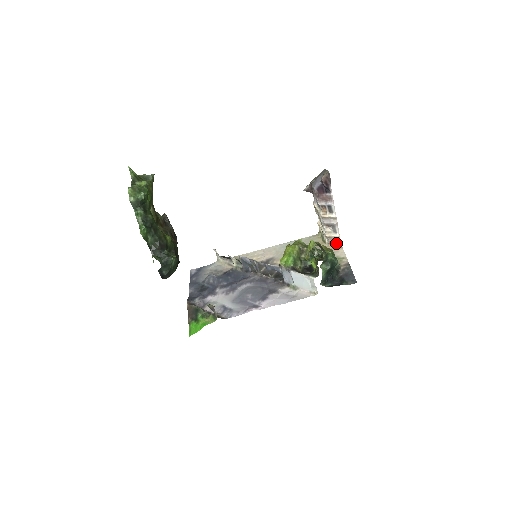
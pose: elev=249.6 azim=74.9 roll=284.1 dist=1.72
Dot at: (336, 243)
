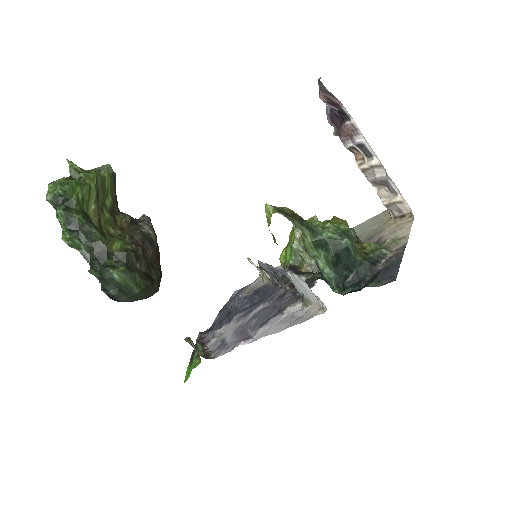
Dot at: (404, 214)
